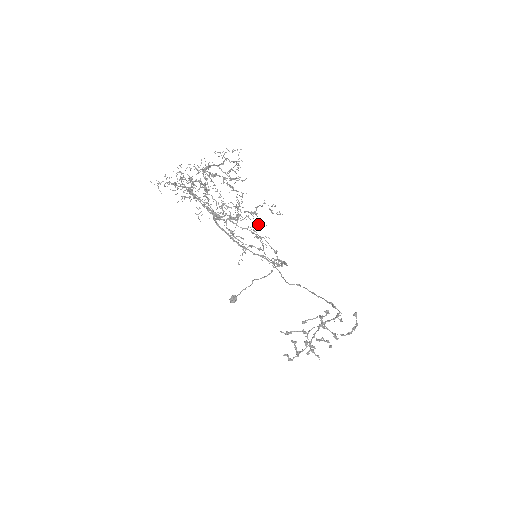
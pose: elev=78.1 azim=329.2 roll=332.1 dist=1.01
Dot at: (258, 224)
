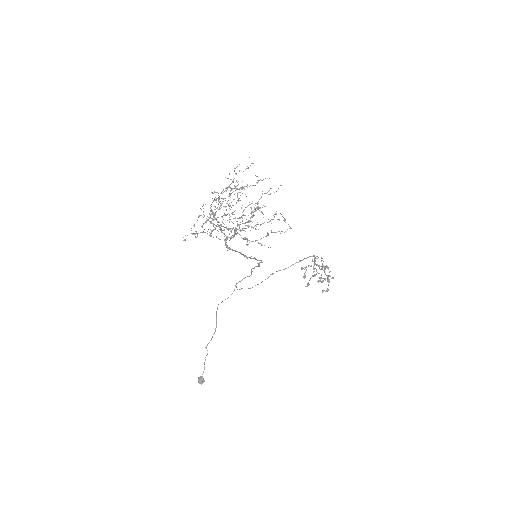
Dot at: occluded
